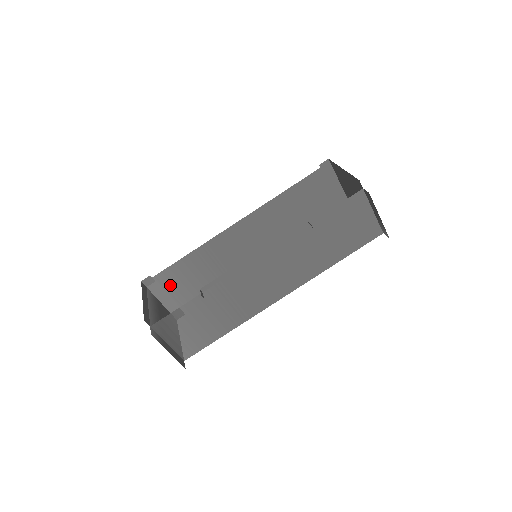
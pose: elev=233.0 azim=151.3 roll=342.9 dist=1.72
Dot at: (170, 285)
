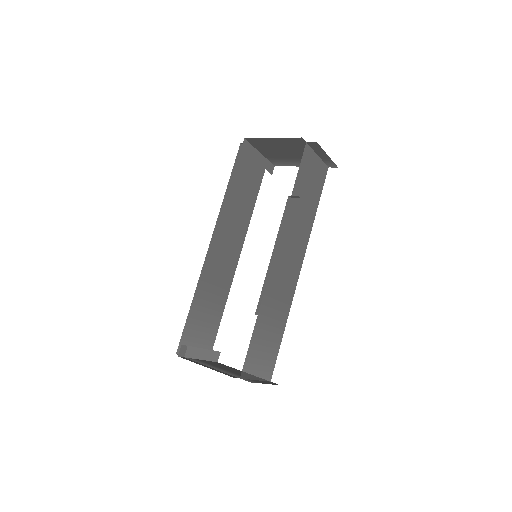
Dot at: (193, 340)
